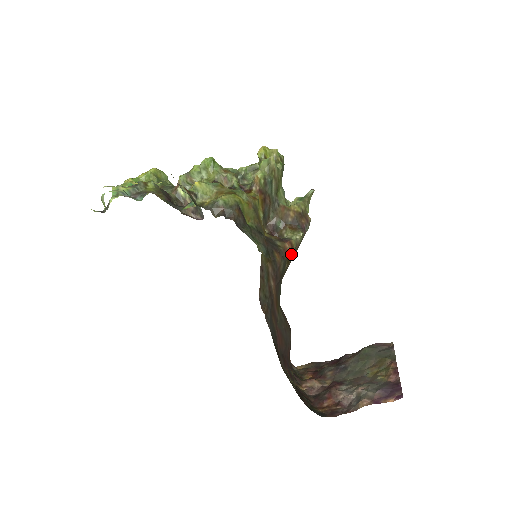
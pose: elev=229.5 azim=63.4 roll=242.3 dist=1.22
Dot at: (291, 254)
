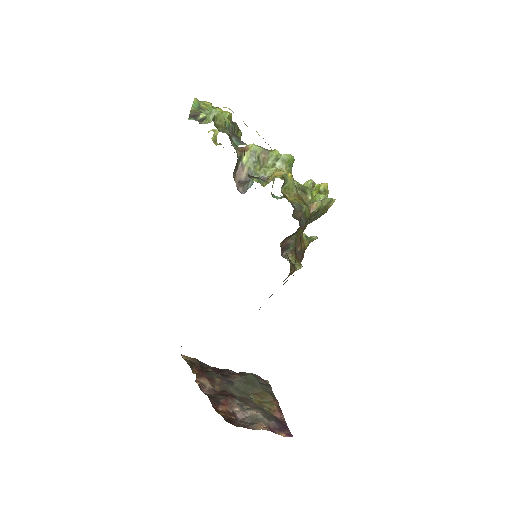
Dot at: occluded
